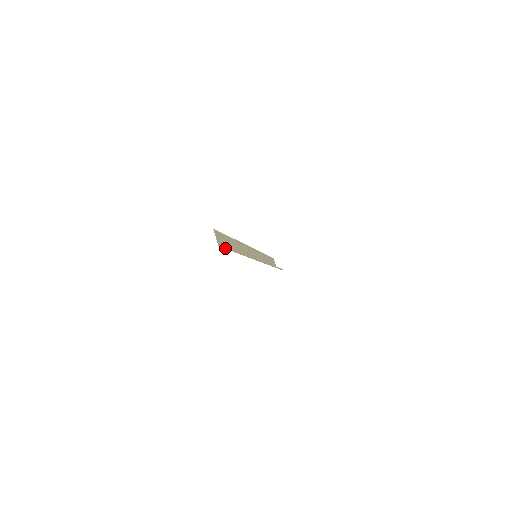
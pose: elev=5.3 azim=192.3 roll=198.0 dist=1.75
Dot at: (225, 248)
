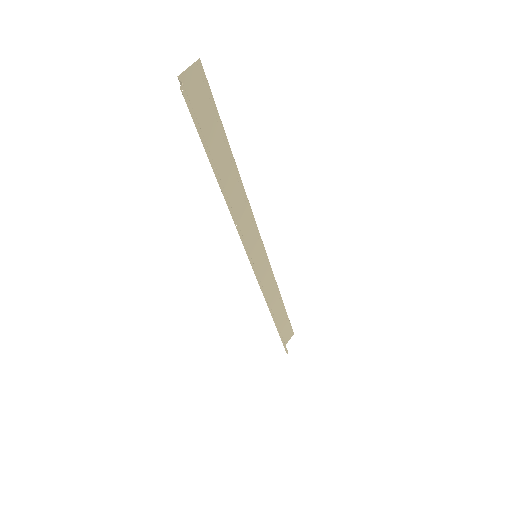
Dot at: occluded
